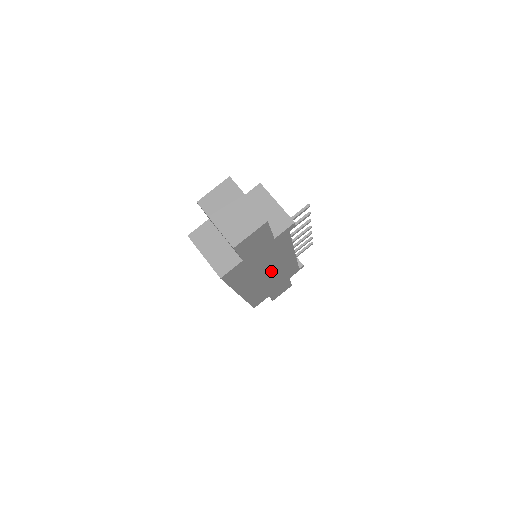
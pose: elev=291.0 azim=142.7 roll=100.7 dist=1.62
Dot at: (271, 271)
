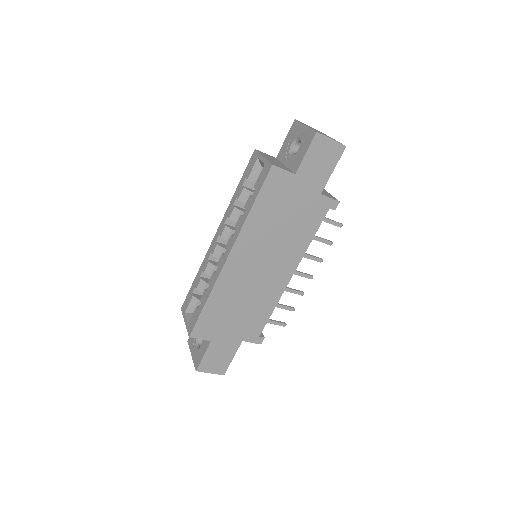
Dot at: (265, 268)
